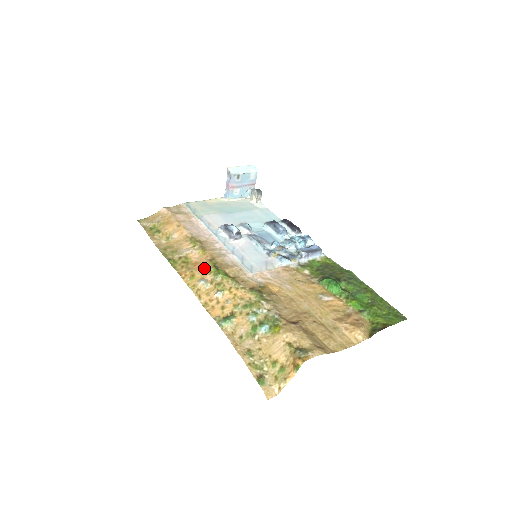
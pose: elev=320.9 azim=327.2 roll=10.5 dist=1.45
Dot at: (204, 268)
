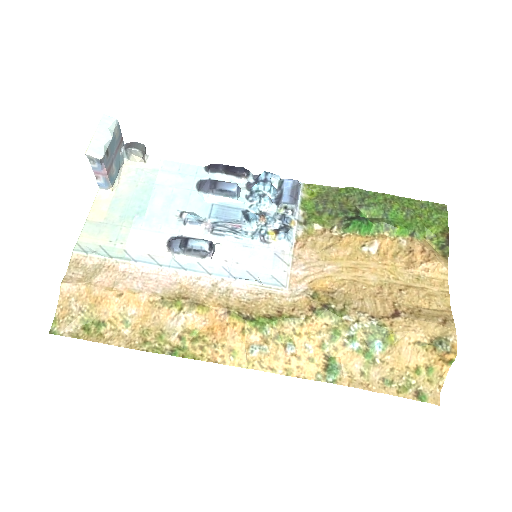
Dot at: (233, 330)
